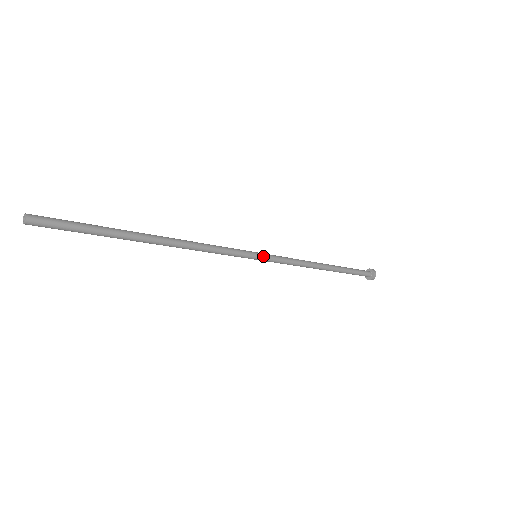
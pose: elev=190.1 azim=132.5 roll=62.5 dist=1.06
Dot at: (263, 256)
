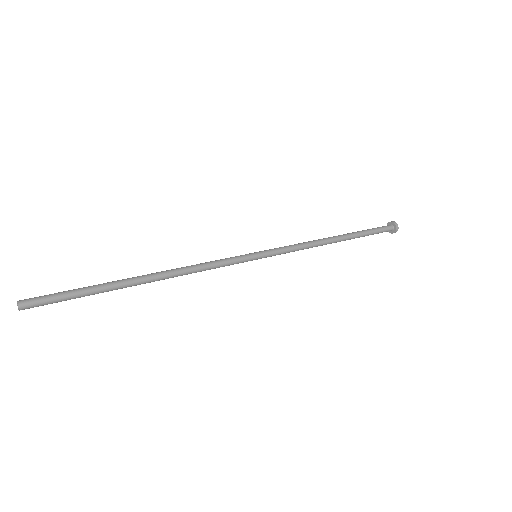
Dot at: (263, 253)
